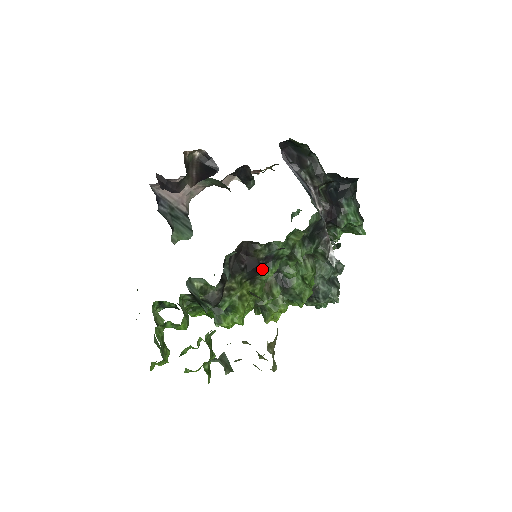
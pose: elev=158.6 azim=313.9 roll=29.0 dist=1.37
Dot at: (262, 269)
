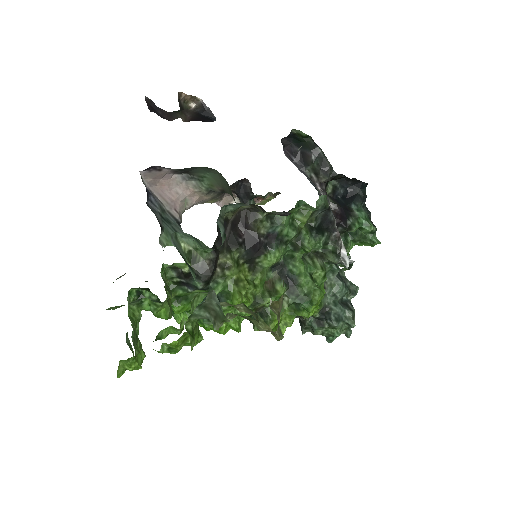
Dot at: (263, 250)
